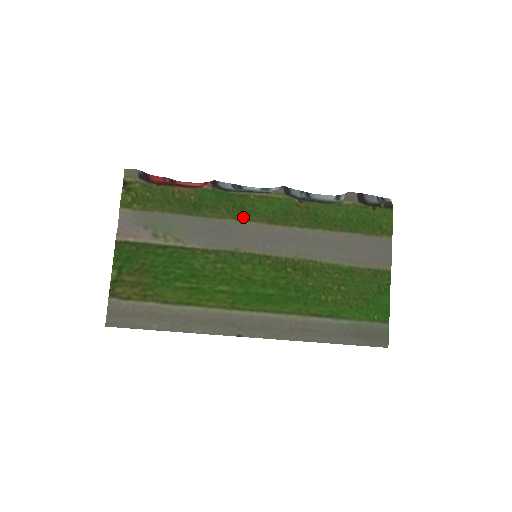
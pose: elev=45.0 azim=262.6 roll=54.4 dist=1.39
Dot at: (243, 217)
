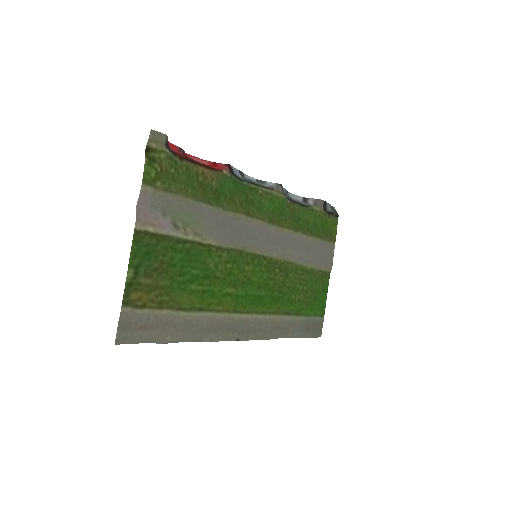
Dot at: (252, 213)
